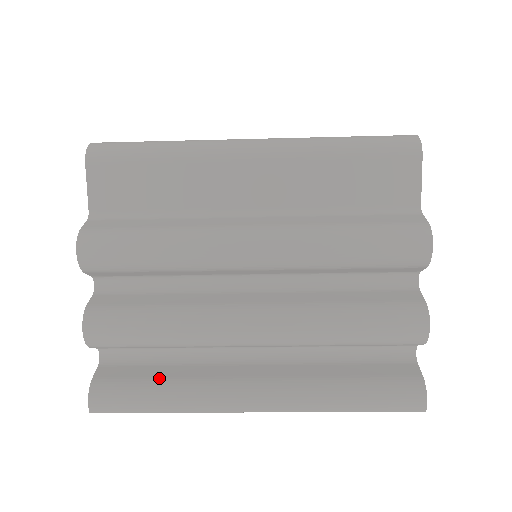
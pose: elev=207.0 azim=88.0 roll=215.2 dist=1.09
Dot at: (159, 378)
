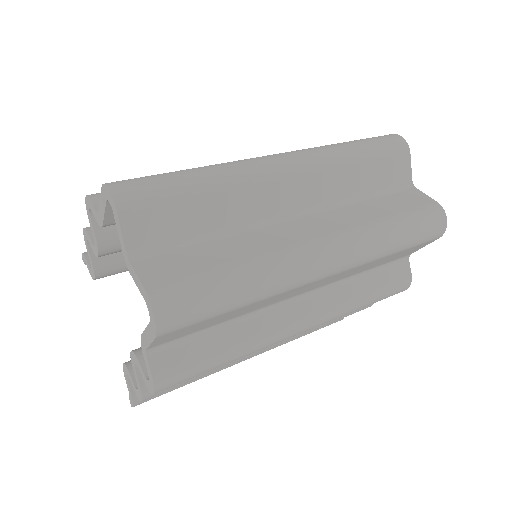
Dot at: occluded
